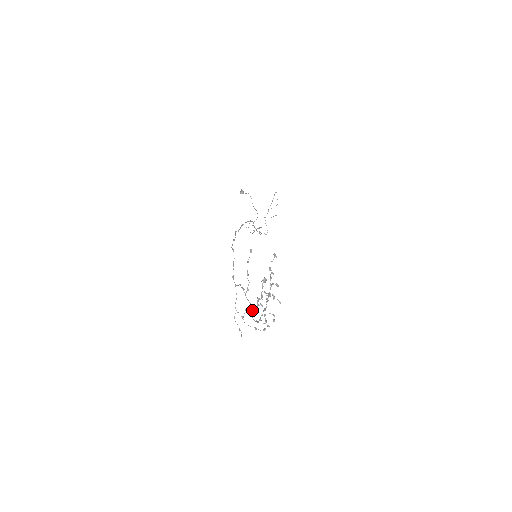
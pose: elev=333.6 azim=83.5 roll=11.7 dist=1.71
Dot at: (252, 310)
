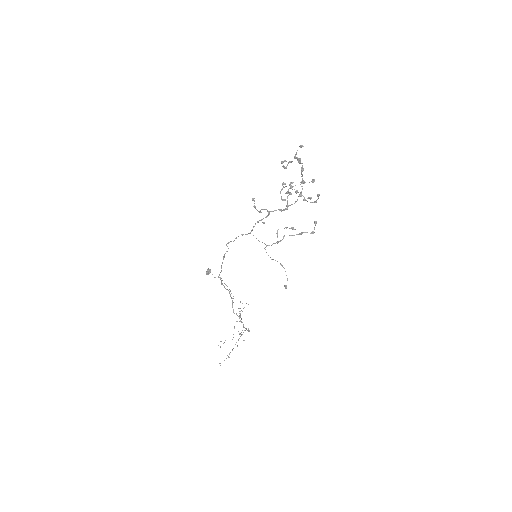
Dot at: (287, 200)
